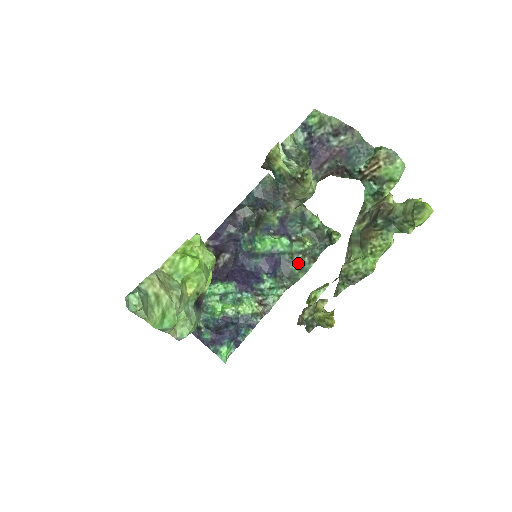
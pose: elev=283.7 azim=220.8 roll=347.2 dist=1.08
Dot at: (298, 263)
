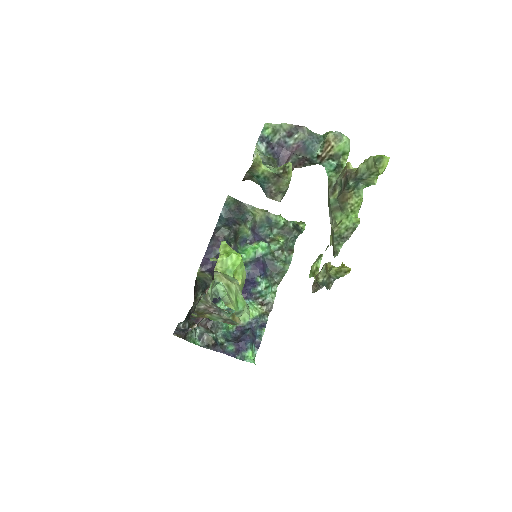
Dot at: (280, 259)
